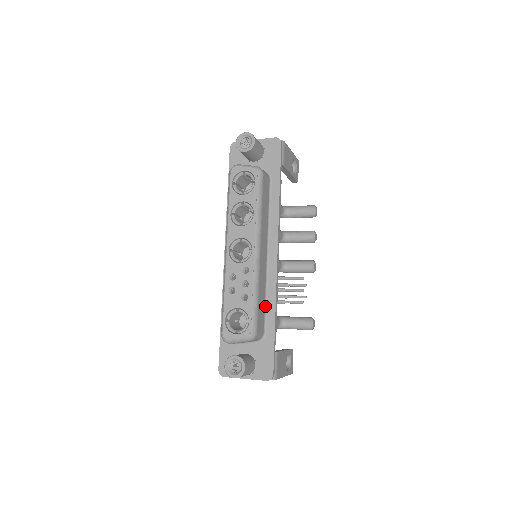
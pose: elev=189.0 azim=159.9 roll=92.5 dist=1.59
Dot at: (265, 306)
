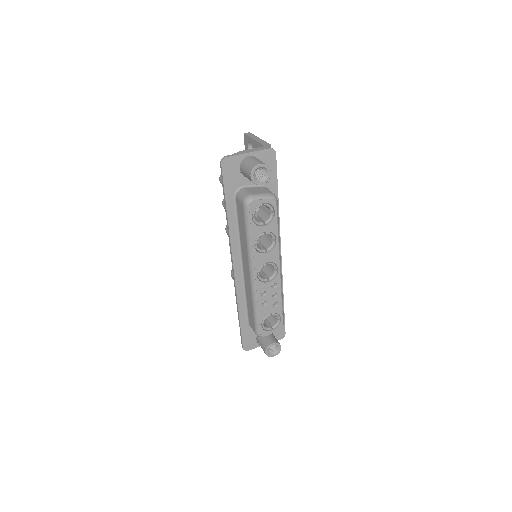
Dot at: occluded
